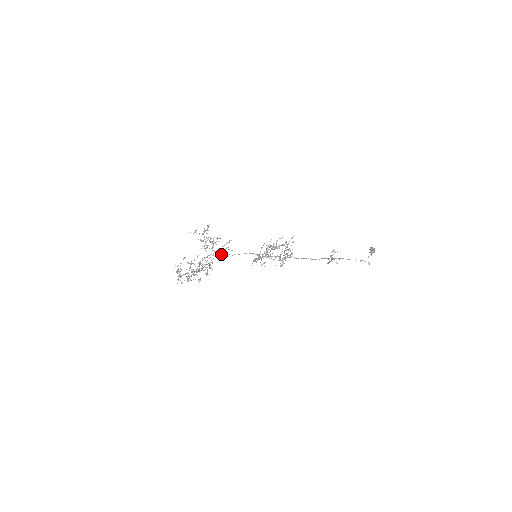
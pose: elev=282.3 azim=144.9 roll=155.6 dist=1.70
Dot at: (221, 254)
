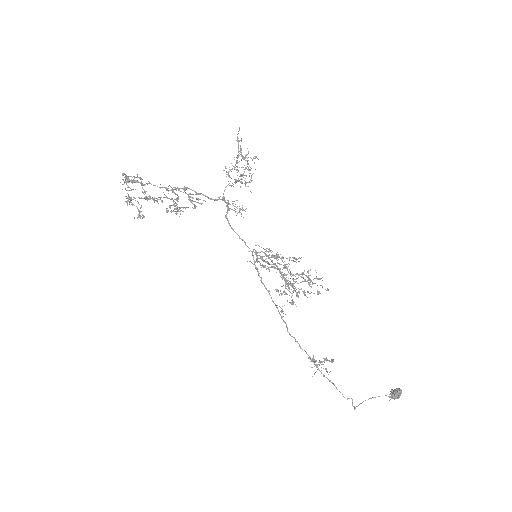
Dot at: occluded
